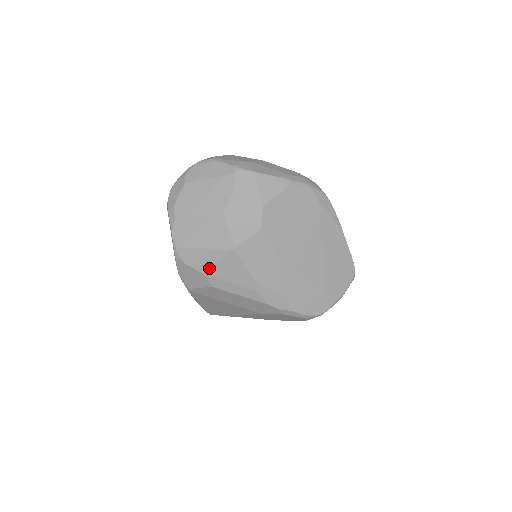
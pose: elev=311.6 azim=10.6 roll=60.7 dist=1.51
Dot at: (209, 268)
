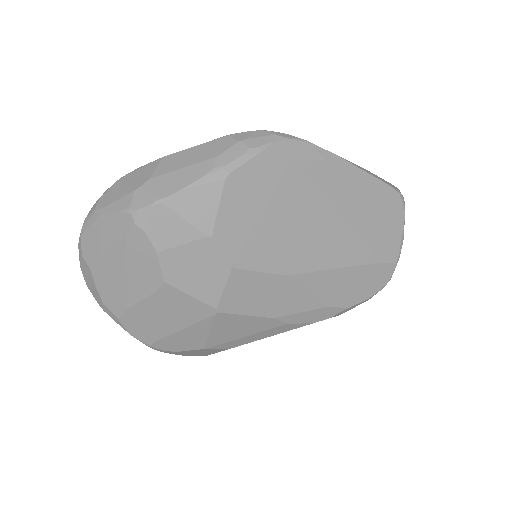
Dot at: (206, 342)
